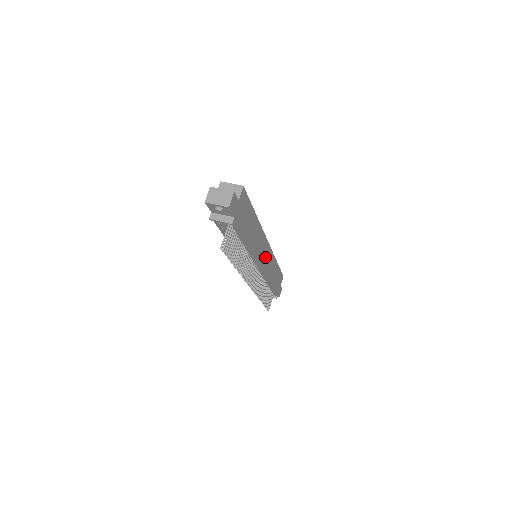
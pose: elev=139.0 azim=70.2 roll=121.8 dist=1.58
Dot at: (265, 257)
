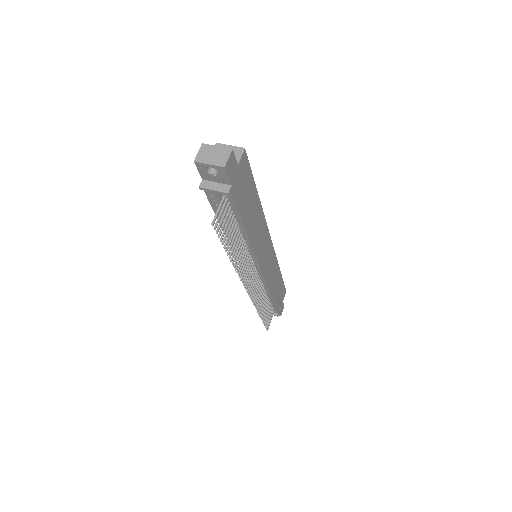
Dot at: (267, 258)
